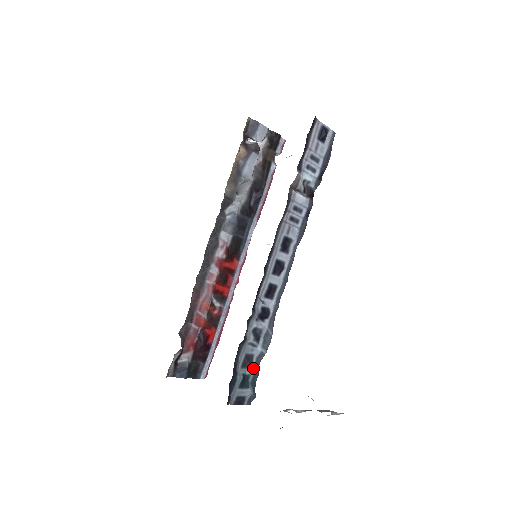
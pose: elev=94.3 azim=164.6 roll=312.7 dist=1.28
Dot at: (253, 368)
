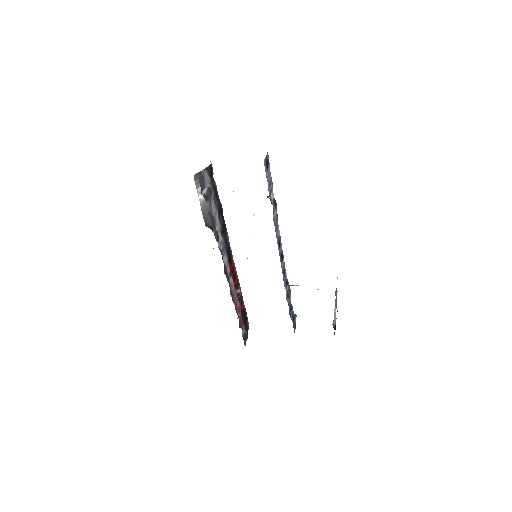
Dot at: (292, 308)
